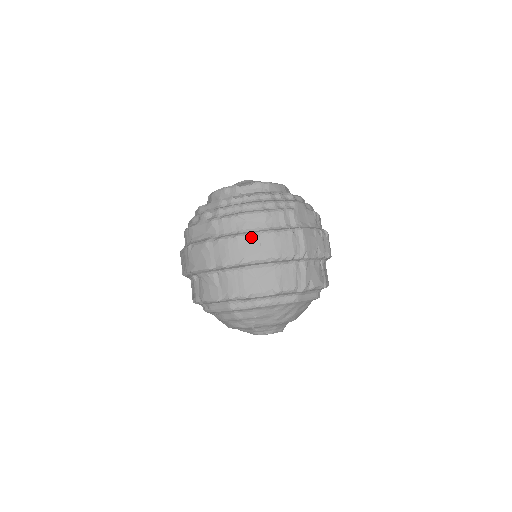
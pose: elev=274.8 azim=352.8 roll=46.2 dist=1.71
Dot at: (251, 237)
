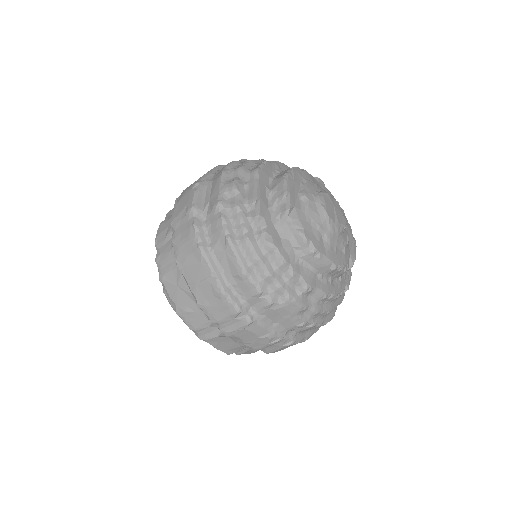
Dot at: (205, 266)
